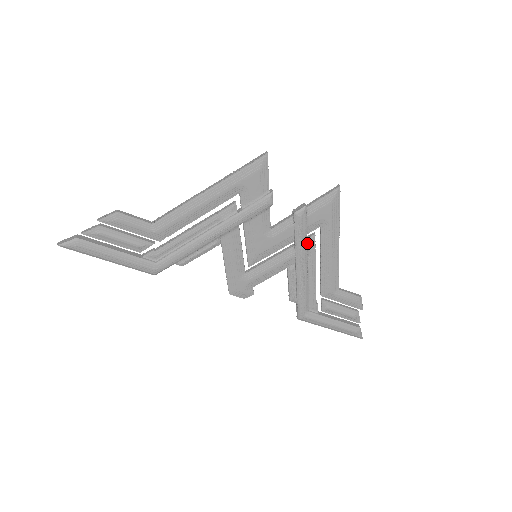
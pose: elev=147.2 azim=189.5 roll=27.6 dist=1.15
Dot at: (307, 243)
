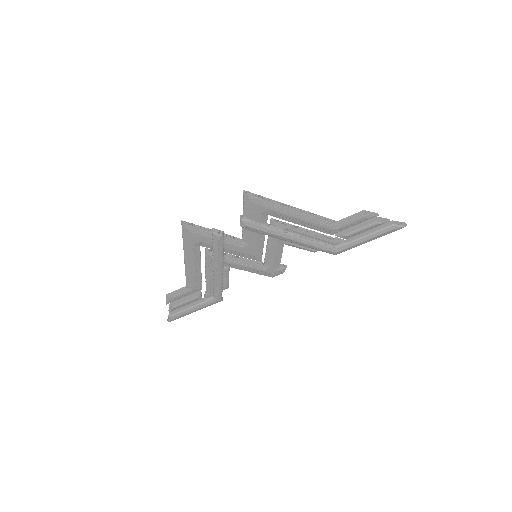
Dot at: (274, 228)
